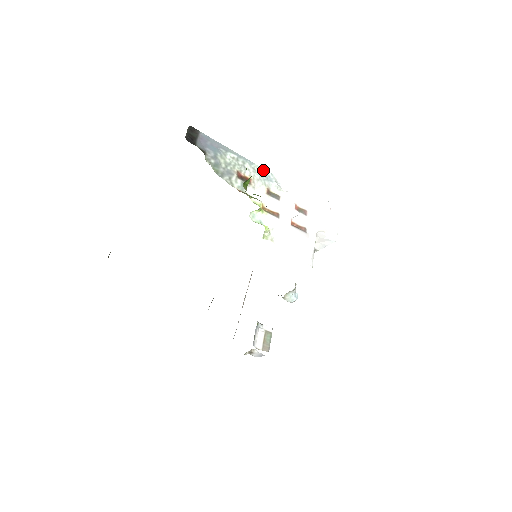
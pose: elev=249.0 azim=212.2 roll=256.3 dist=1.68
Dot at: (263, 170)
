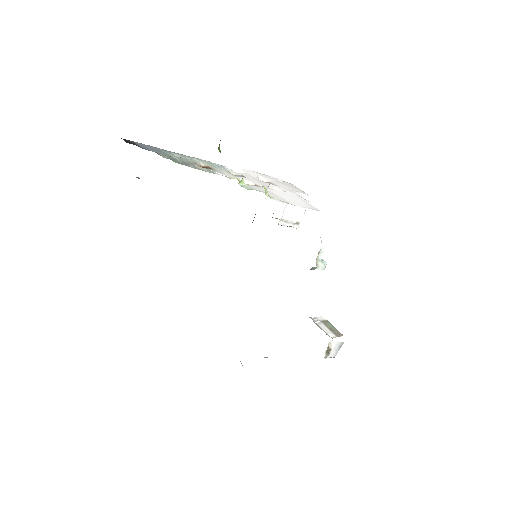
Dot at: (210, 163)
